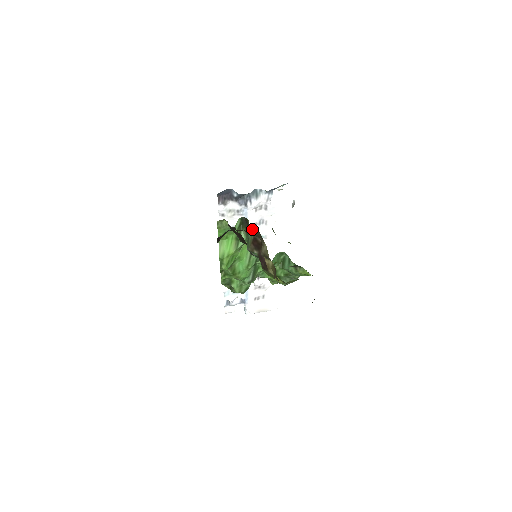
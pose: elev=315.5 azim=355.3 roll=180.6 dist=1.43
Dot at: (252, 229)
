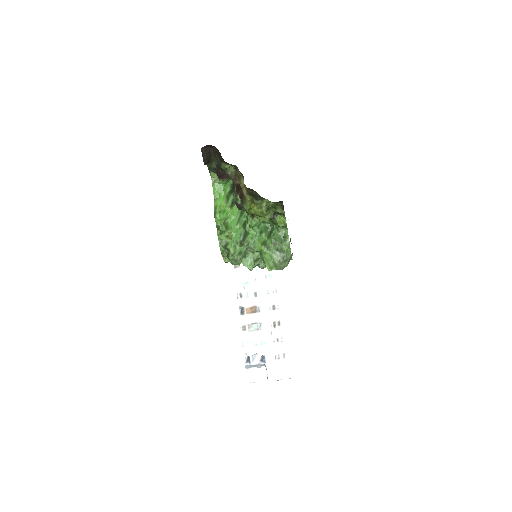
Dot at: occluded
